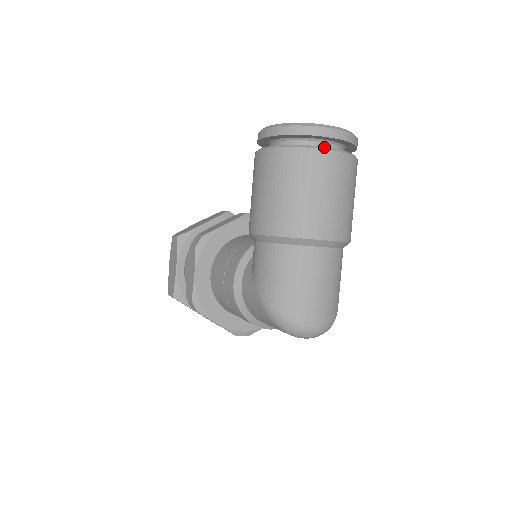
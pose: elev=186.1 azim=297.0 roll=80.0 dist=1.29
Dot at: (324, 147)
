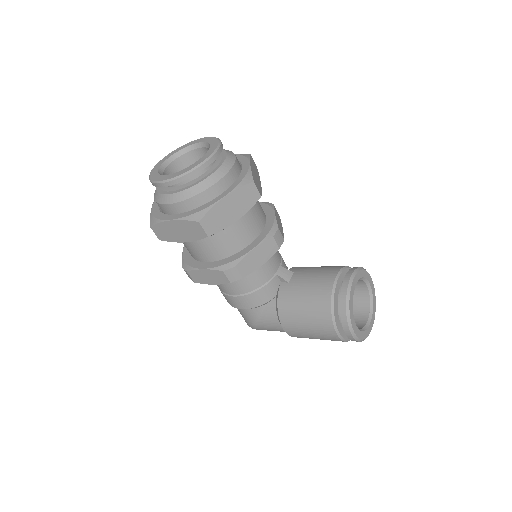
Dot at: occluded
